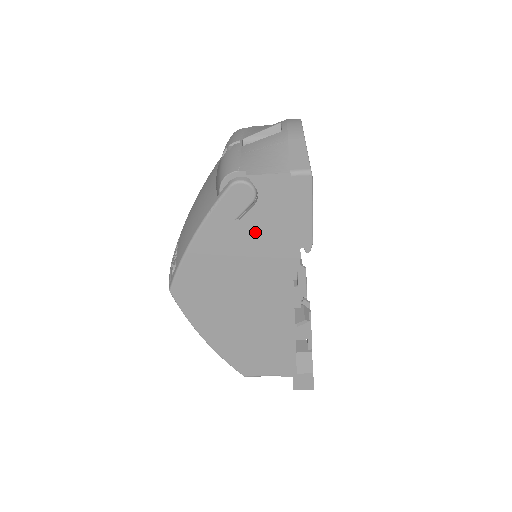
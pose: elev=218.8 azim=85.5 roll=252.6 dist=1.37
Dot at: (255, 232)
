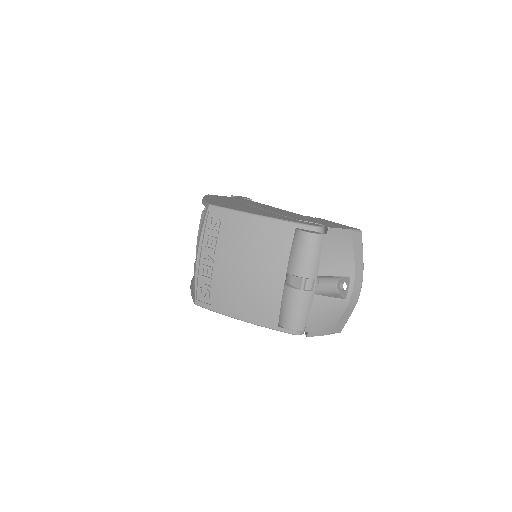
Dot at: occluded
